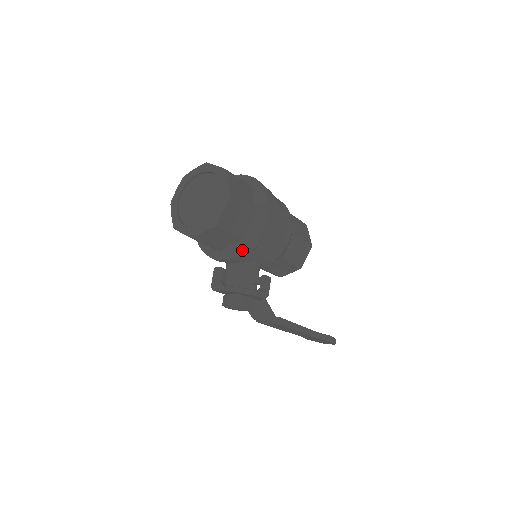
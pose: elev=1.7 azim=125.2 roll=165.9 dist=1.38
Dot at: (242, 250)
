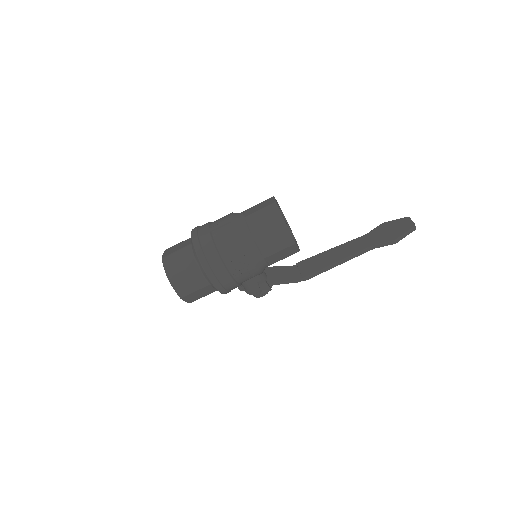
Dot at: occluded
